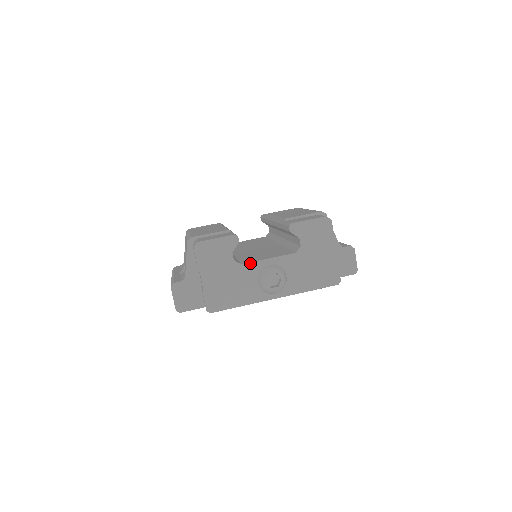
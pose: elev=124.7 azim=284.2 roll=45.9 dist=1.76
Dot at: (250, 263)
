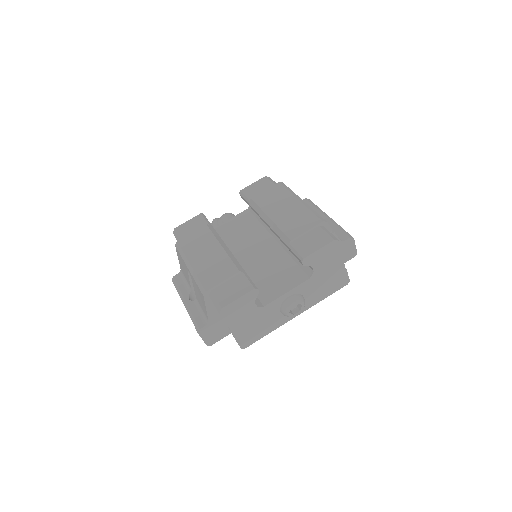
Dot at: (271, 302)
